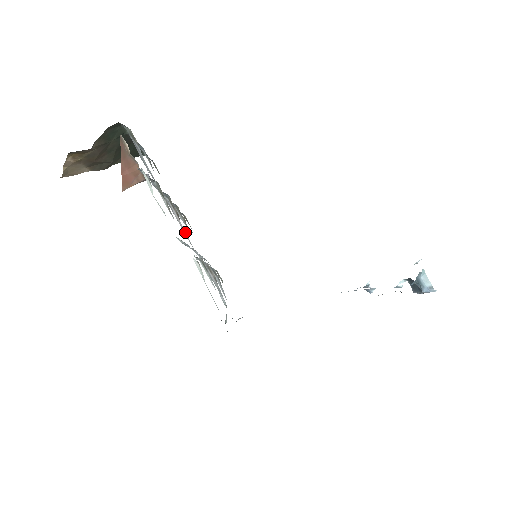
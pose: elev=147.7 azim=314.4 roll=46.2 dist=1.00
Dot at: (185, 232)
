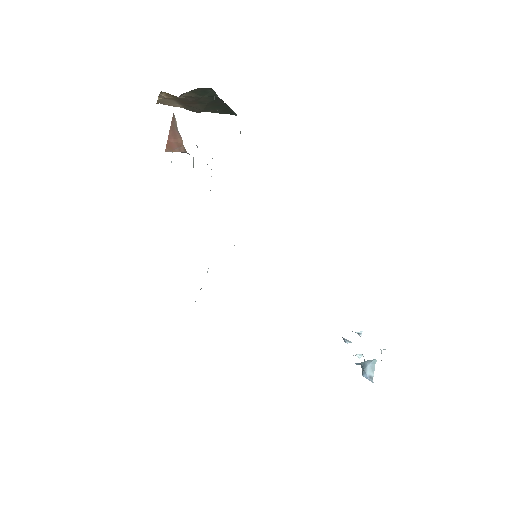
Dot at: occluded
